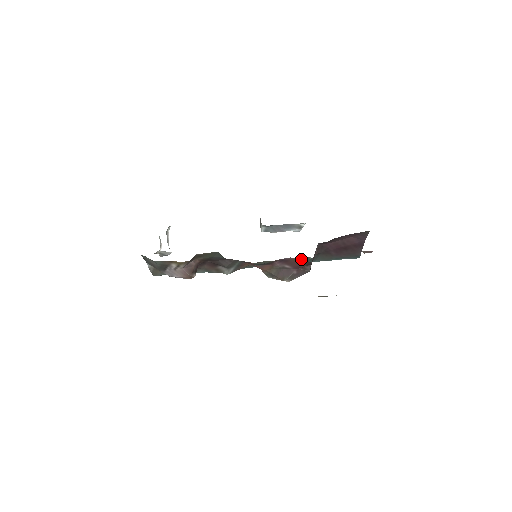
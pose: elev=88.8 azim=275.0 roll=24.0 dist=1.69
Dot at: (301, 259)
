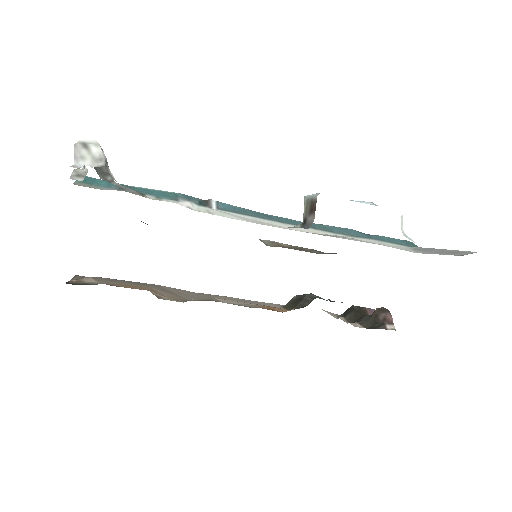
Dot at: occluded
